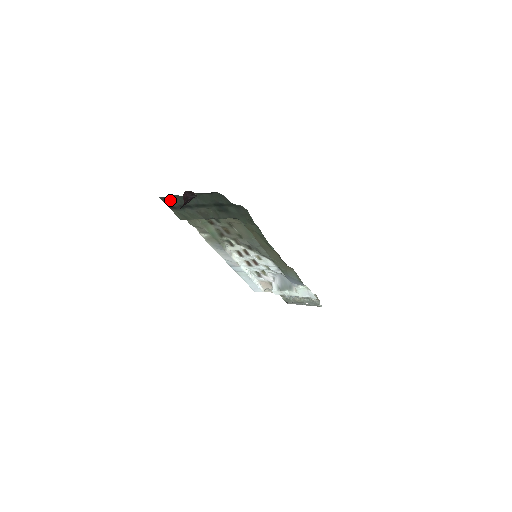
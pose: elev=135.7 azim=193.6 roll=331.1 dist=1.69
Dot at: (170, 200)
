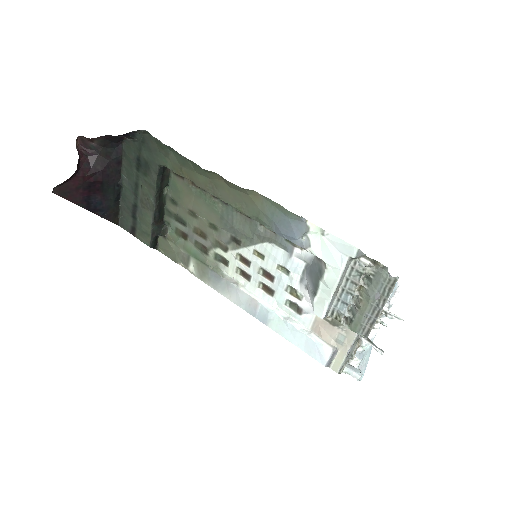
Dot at: (124, 218)
